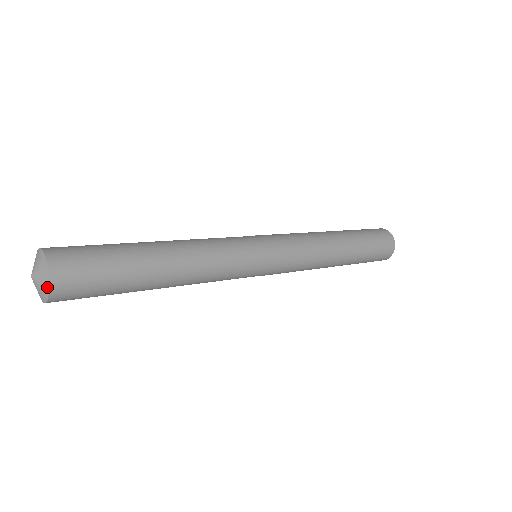
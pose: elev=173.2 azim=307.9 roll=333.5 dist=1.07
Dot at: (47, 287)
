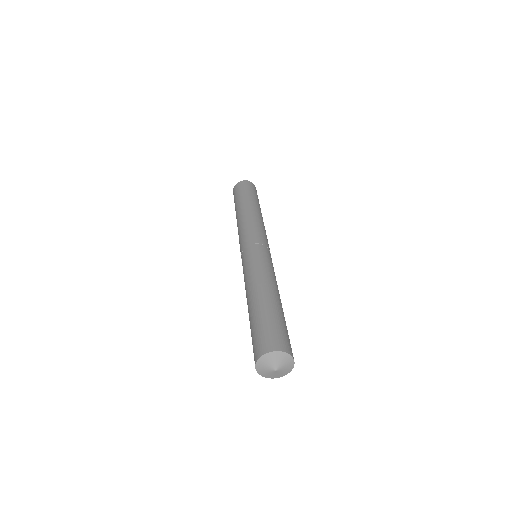
Dot at: (292, 367)
